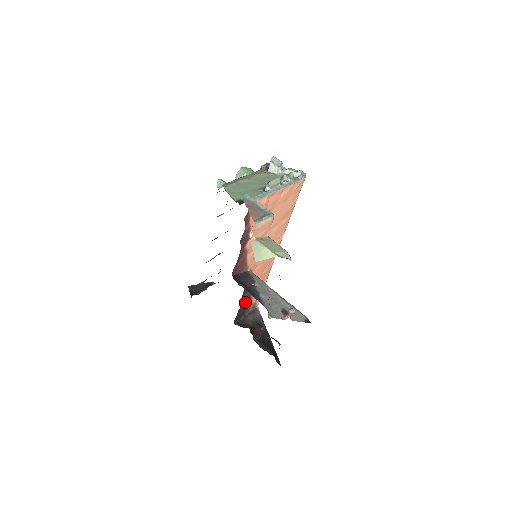
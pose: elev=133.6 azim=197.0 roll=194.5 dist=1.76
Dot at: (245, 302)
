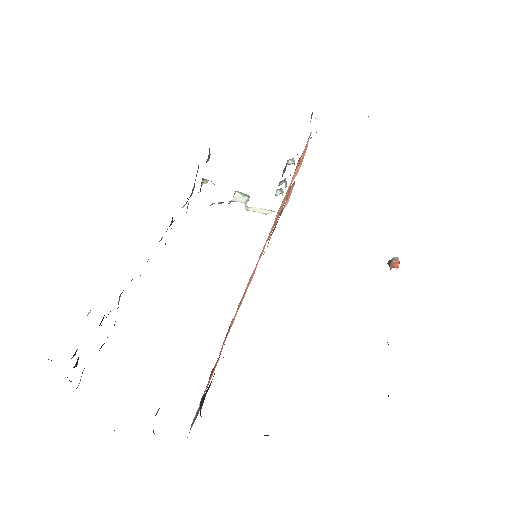
Dot at: occluded
